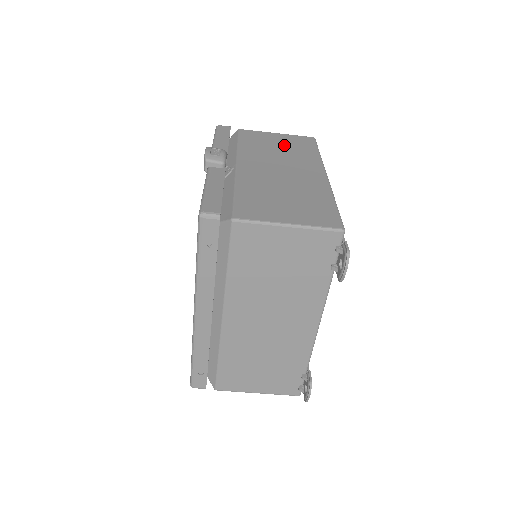
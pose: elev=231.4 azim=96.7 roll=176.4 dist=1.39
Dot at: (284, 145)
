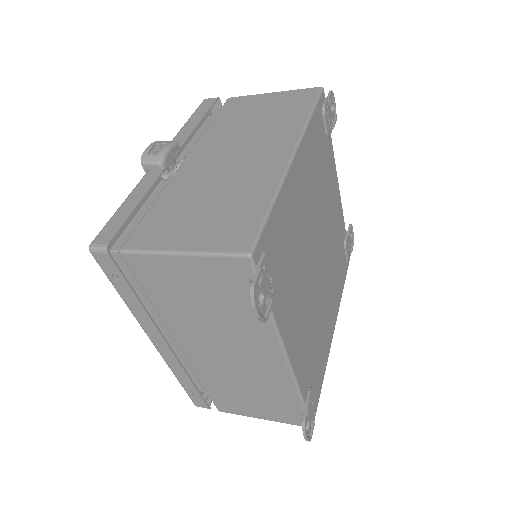
Dot at: (268, 111)
